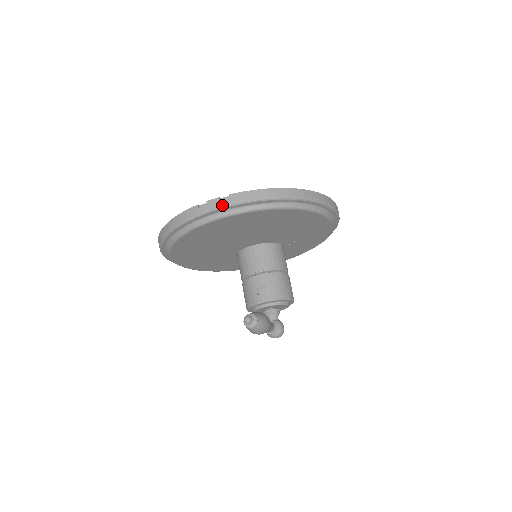
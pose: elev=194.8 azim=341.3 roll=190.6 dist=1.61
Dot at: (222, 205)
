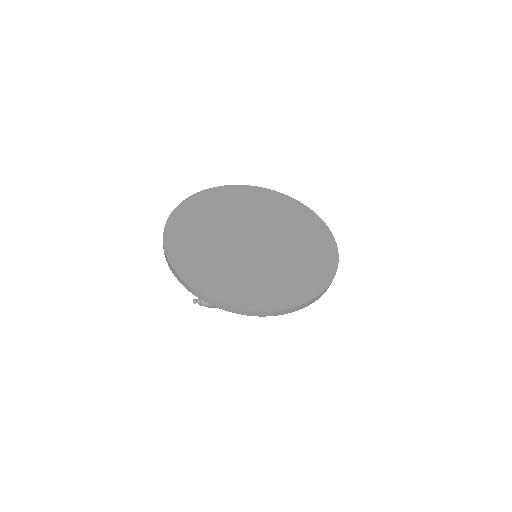
Dot at: (164, 253)
